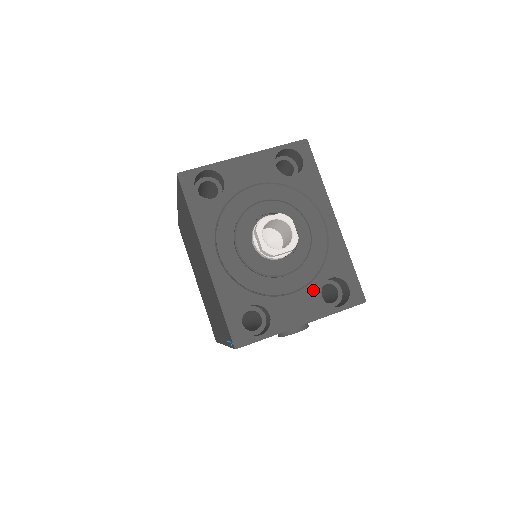
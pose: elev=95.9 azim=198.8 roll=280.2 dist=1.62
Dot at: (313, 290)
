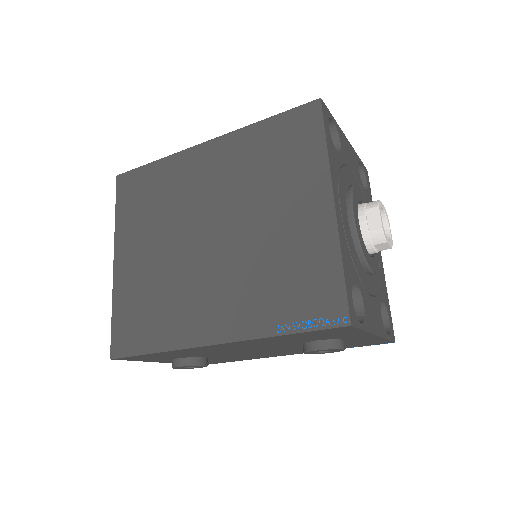
Dot at: (378, 304)
